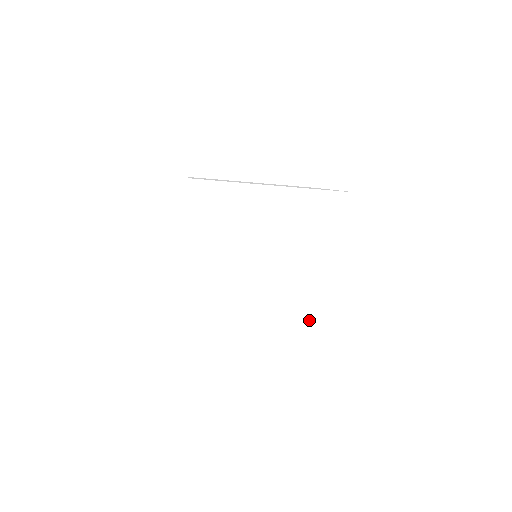
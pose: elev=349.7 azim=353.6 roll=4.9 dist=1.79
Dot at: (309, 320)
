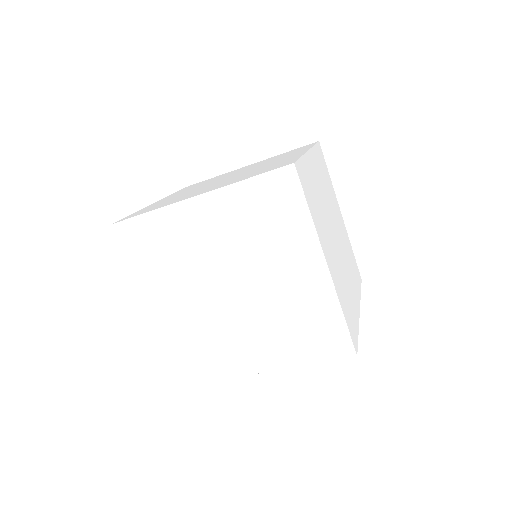
Dot at: (348, 301)
